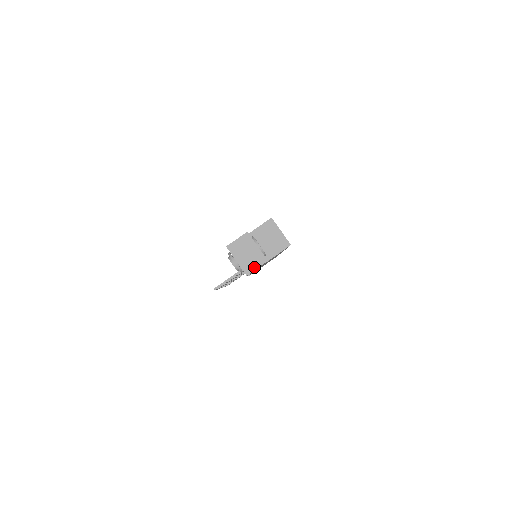
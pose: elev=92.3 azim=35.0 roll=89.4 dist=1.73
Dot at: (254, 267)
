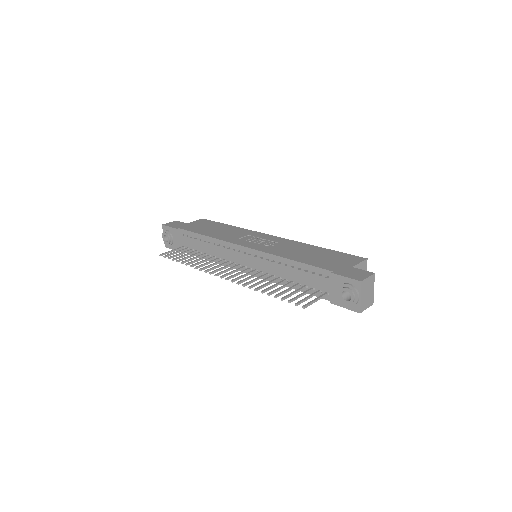
Dot at: (366, 307)
